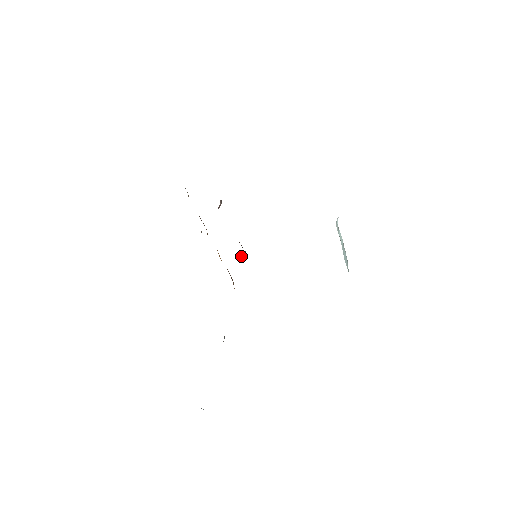
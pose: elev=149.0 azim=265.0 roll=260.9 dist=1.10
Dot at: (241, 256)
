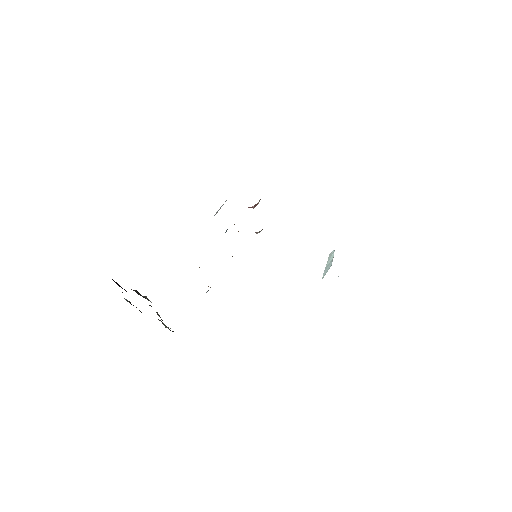
Dot at: (257, 232)
